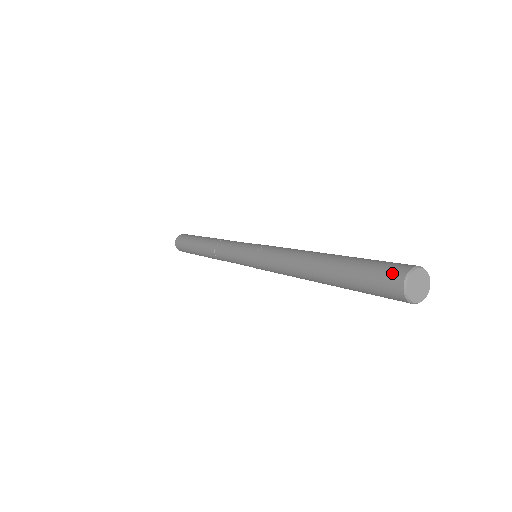
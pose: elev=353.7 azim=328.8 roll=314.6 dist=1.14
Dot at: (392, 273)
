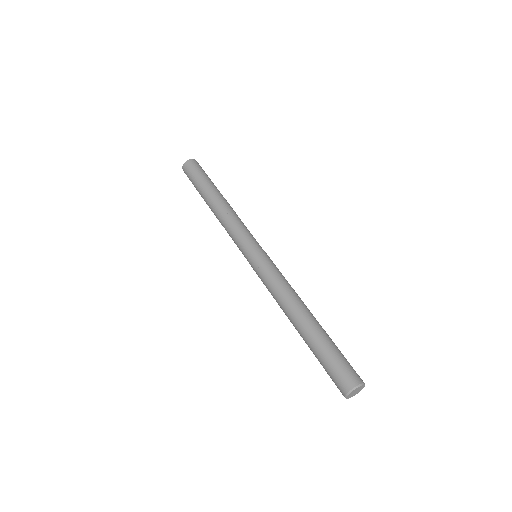
Dot at: (339, 385)
